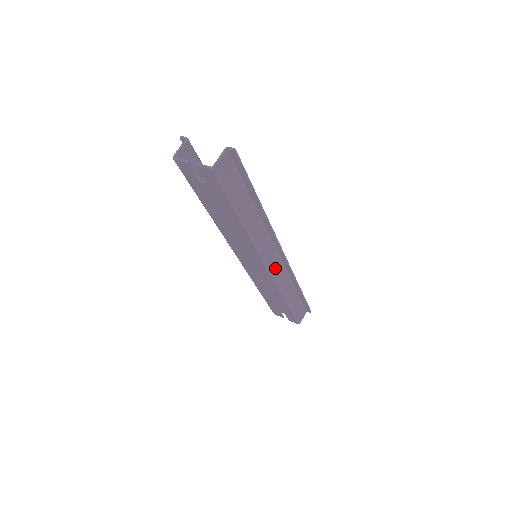
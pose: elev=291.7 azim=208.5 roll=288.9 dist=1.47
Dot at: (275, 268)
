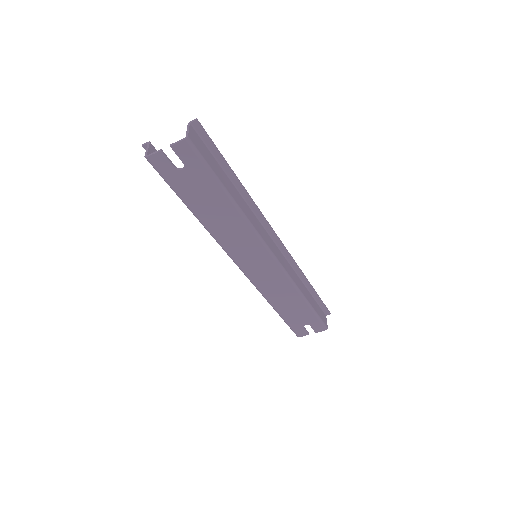
Dot at: (279, 257)
